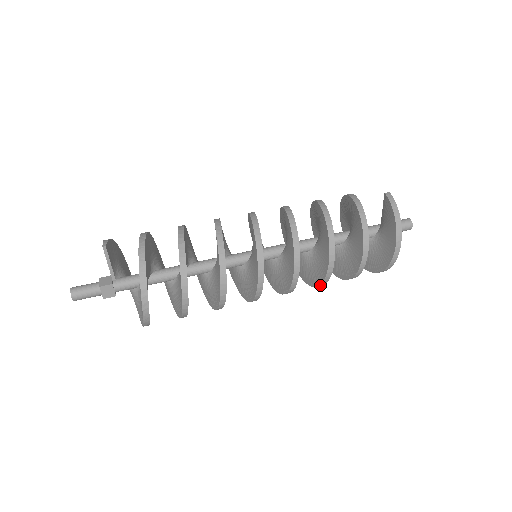
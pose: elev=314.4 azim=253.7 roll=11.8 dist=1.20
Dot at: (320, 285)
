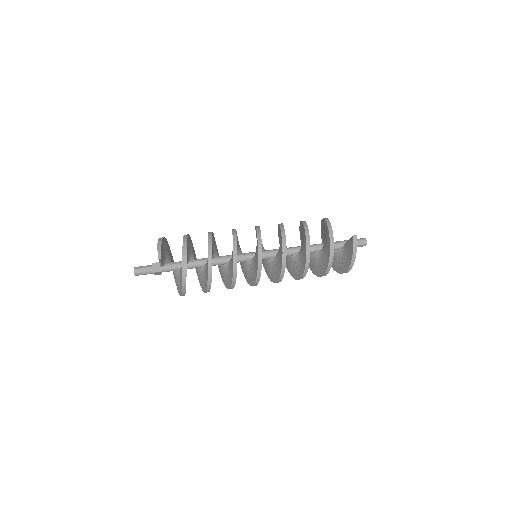
Dot at: (293, 277)
